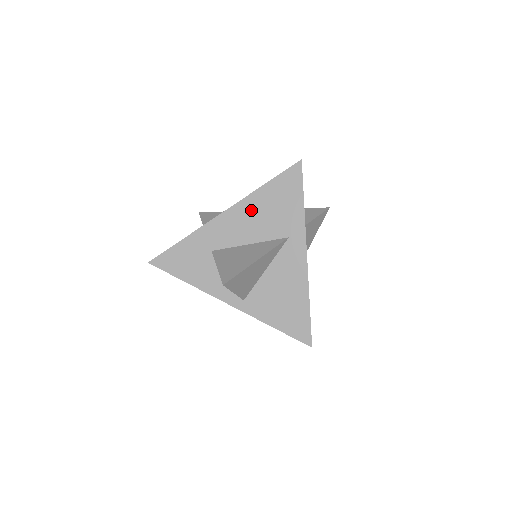
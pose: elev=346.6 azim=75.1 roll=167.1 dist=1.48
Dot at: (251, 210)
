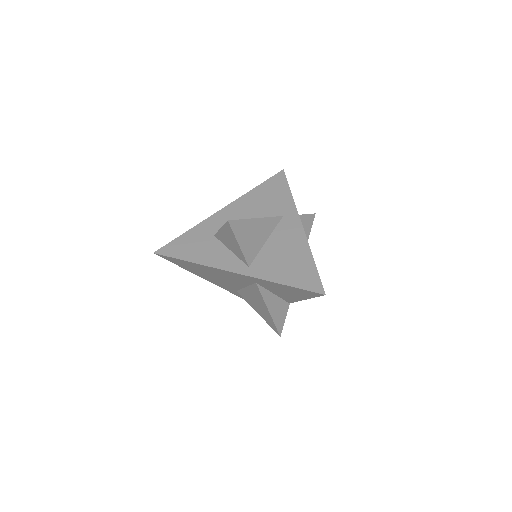
Dot at: (247, 204)
